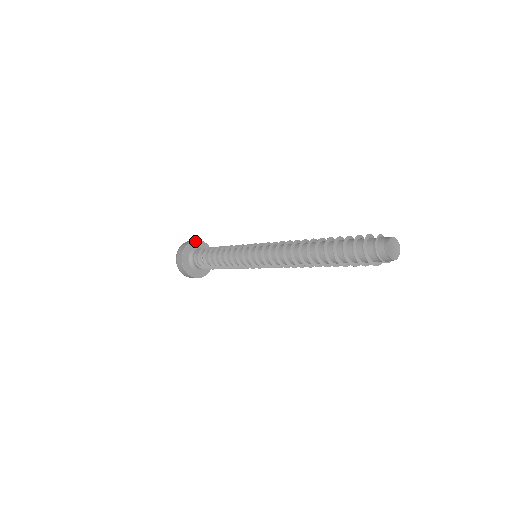
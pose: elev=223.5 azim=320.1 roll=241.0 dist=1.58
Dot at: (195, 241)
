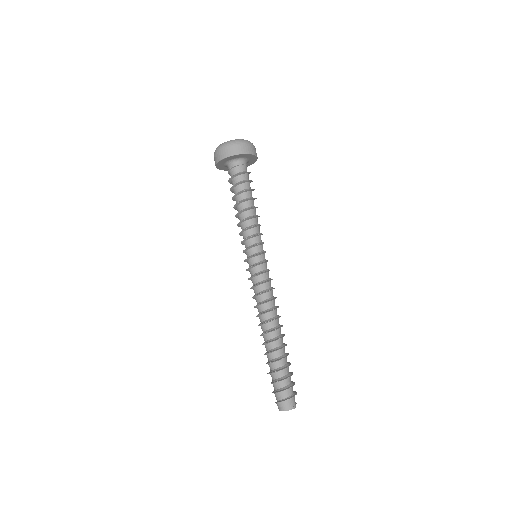
Dot at: (239, 155)
